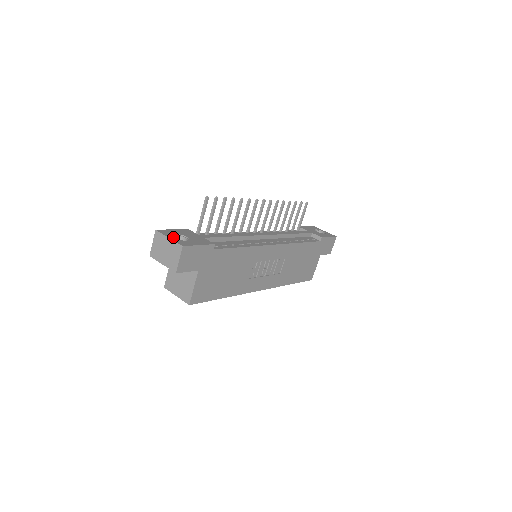
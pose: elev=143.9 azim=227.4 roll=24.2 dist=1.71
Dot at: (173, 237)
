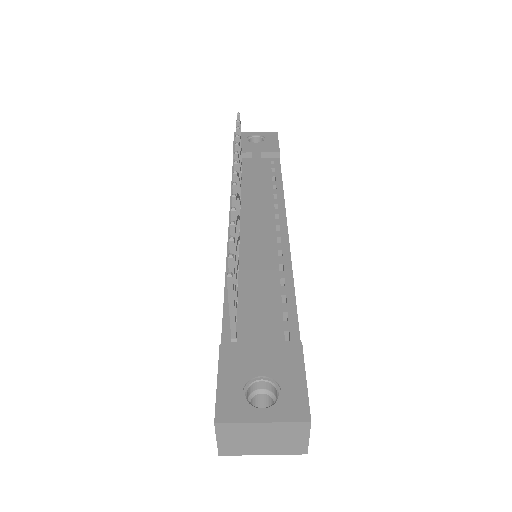
Dot at: (261, 410)
